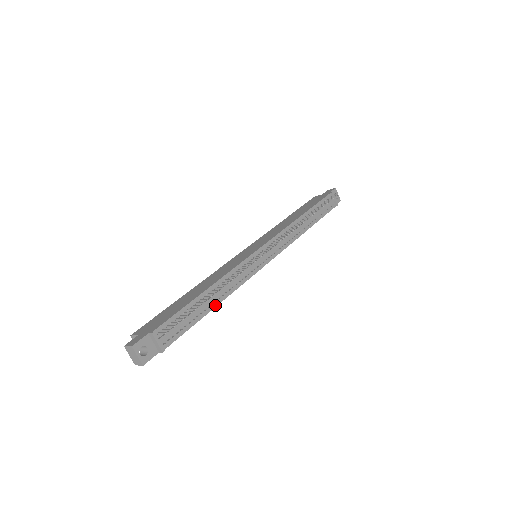
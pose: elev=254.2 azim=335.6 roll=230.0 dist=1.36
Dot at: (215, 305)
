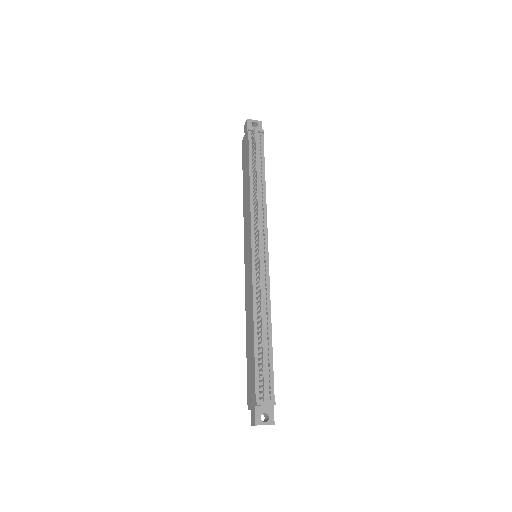
Dot at: (270, 332)
